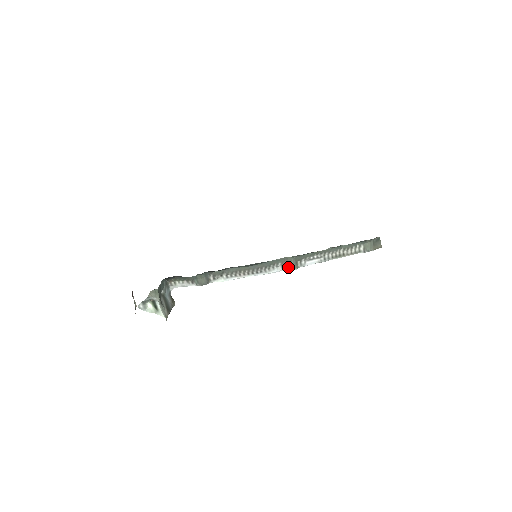
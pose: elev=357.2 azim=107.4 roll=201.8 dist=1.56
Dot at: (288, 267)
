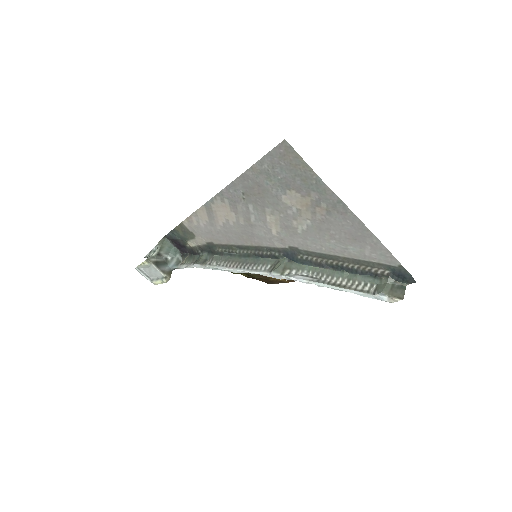
Dot at: (273, 269)
